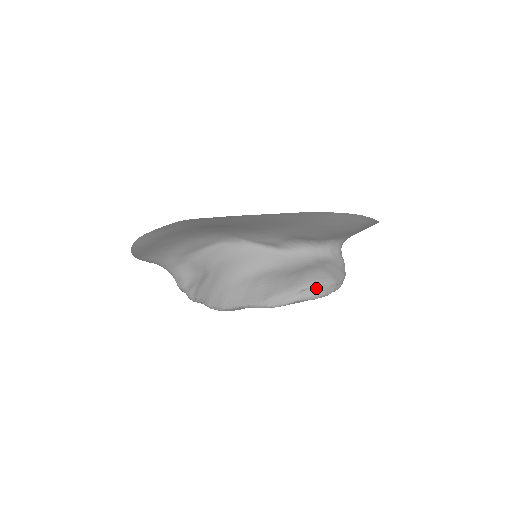
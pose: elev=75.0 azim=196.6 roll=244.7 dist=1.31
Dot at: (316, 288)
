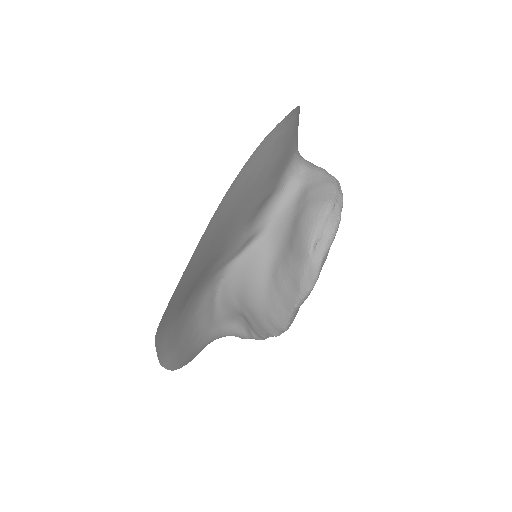
Dot at: (322, 231)
